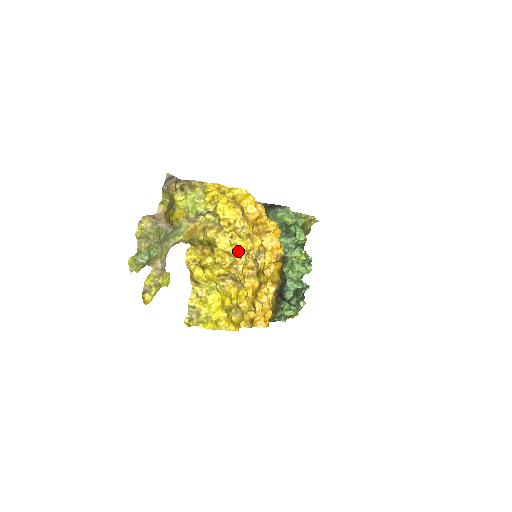
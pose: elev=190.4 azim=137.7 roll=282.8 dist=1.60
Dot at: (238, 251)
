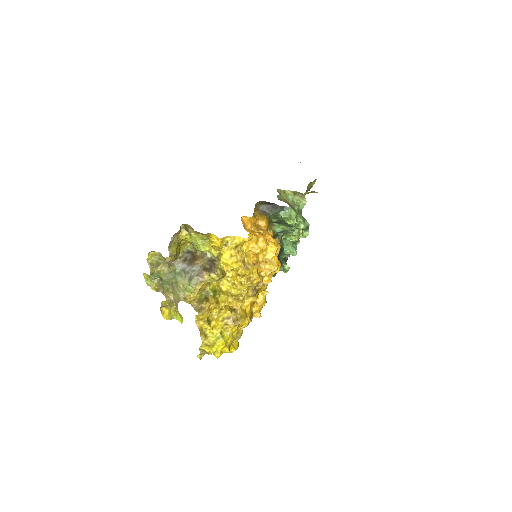
Dot at: (239, 292)
